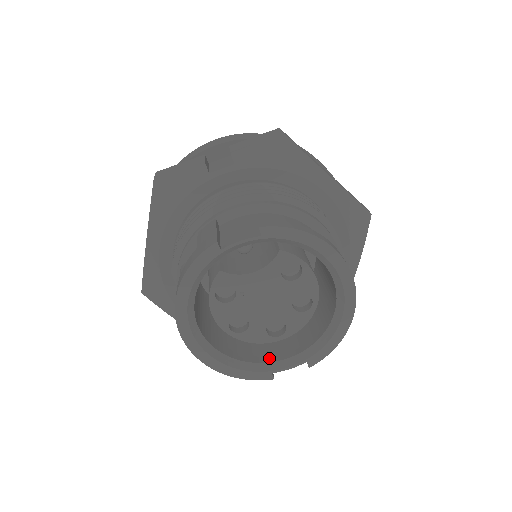
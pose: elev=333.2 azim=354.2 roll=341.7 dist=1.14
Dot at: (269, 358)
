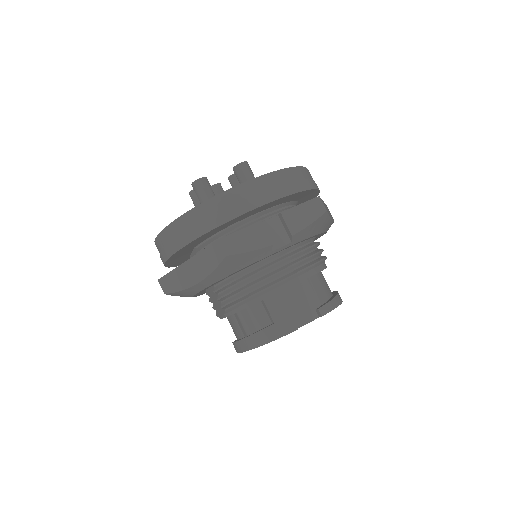
Dot at: occluded
